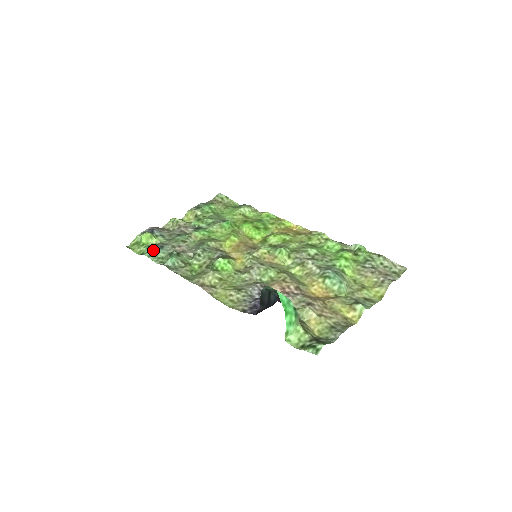
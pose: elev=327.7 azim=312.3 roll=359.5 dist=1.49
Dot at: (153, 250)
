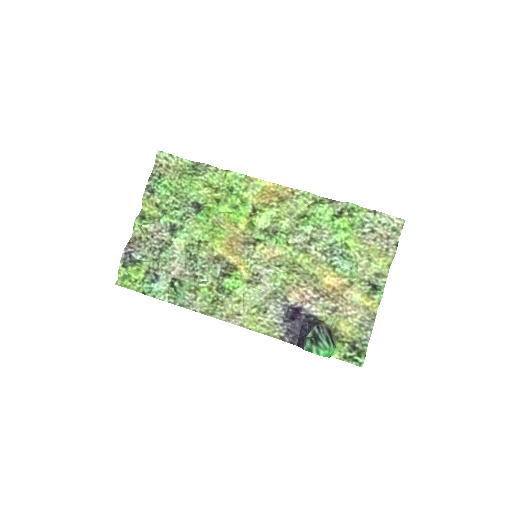
Dot at: (152, 287)
